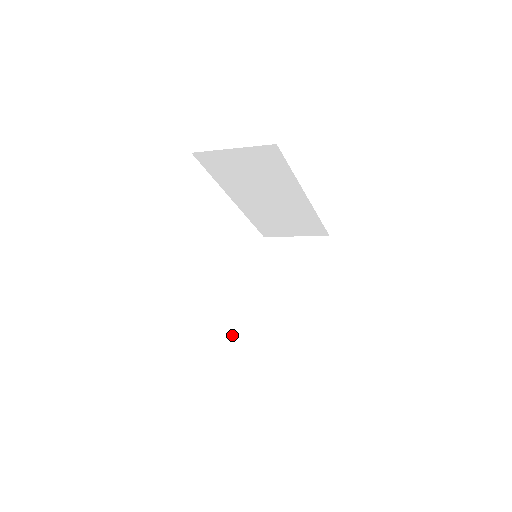
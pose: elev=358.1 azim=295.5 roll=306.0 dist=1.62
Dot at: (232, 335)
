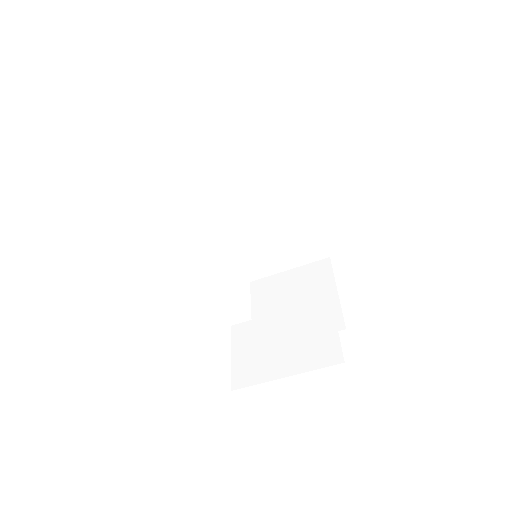
Dot at: (242, 378)
